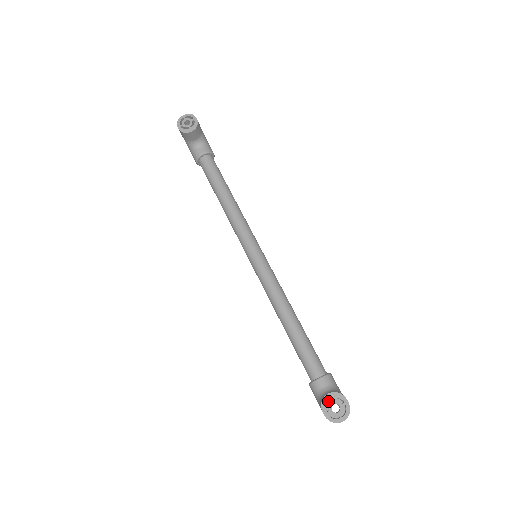
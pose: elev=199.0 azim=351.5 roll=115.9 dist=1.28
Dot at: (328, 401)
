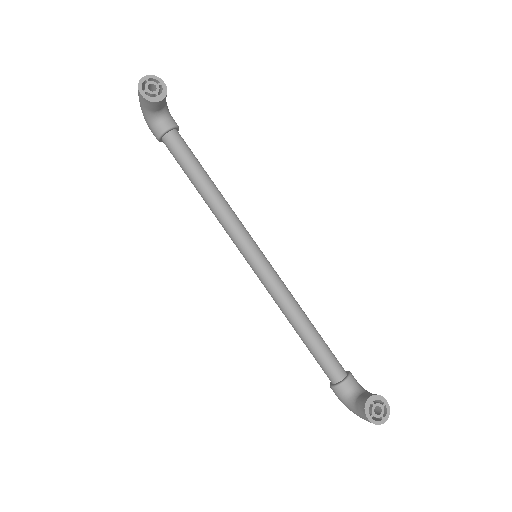
Dot at: occluded
